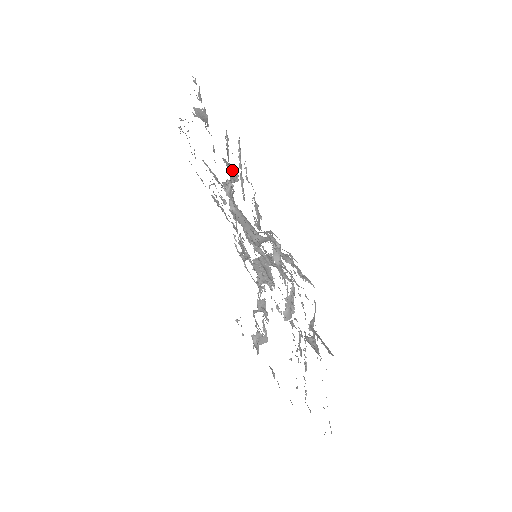
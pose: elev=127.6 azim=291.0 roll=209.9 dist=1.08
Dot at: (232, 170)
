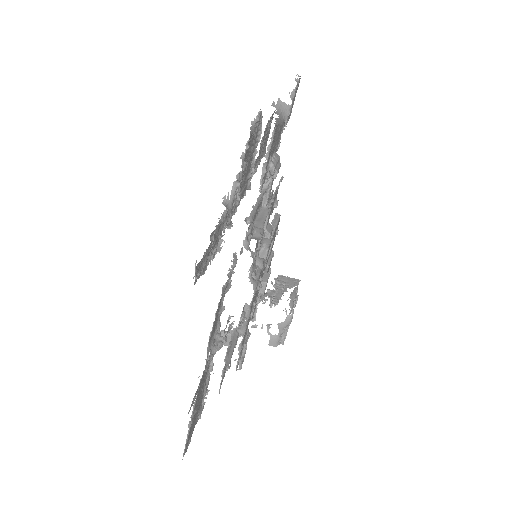
Dot at: (272, 164)
